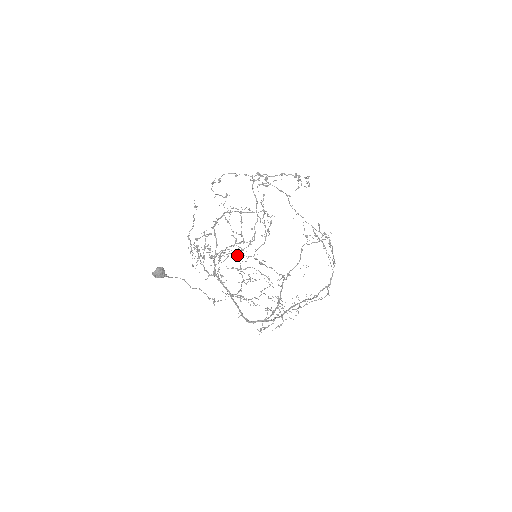
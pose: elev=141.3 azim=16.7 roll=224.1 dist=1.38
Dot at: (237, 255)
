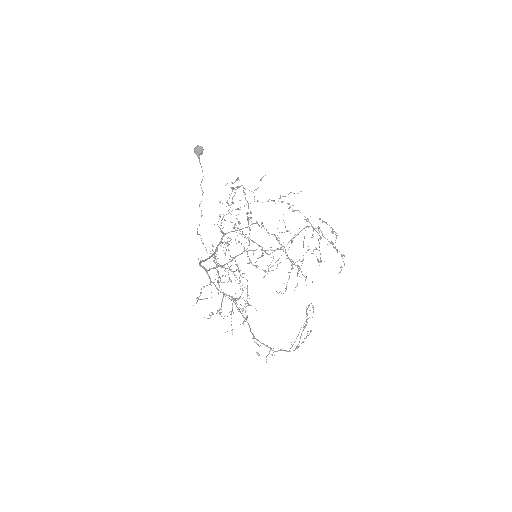
Dot at: occluded
